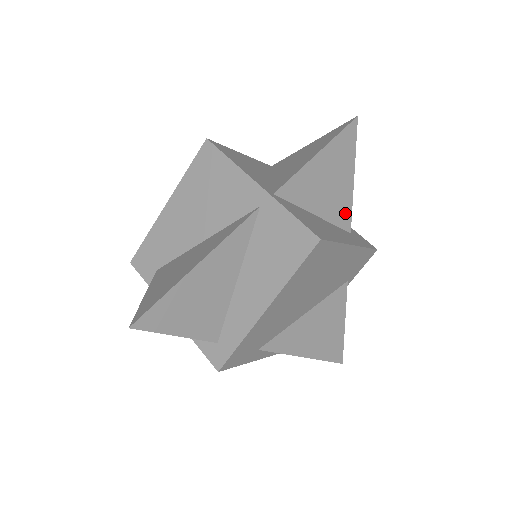
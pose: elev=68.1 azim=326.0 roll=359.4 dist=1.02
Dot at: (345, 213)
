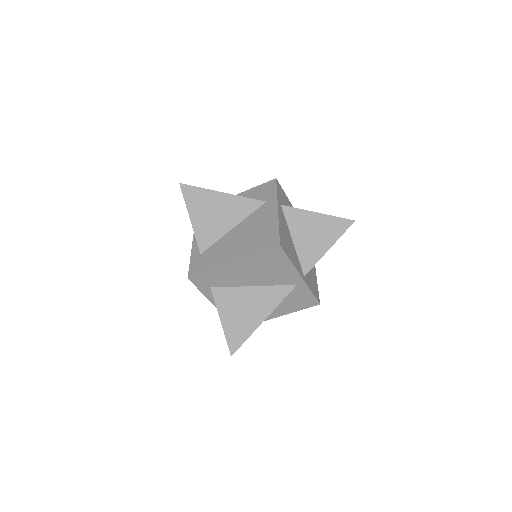
Dot at: occluded
